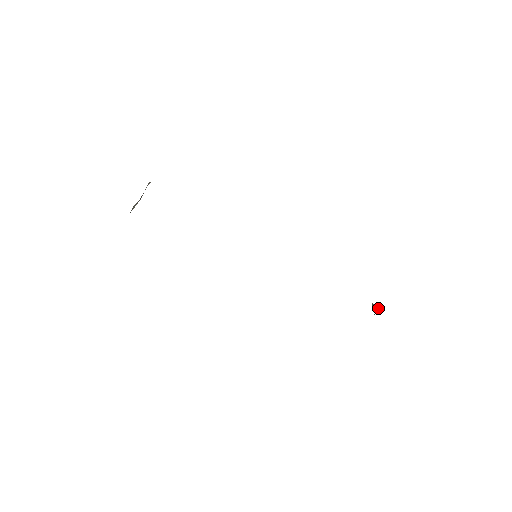
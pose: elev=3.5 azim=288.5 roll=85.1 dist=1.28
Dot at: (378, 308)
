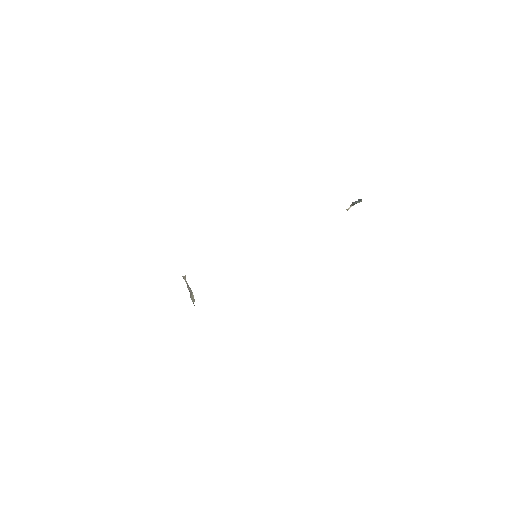
Dot at: (359, 201)
